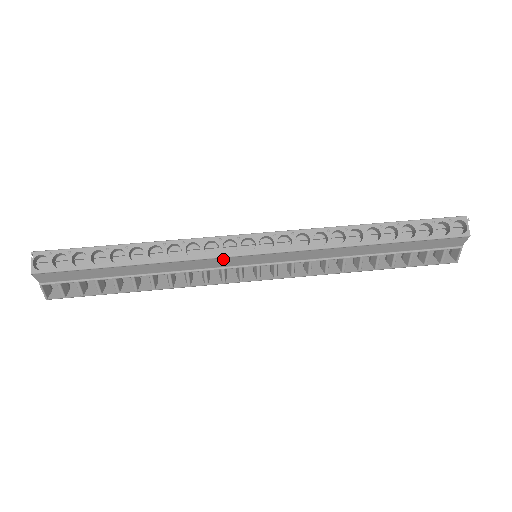
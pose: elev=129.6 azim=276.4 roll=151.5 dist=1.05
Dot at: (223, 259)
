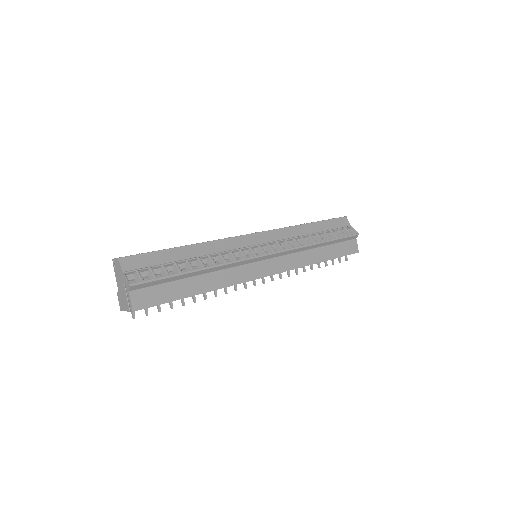
Dot at: (236, 239)
